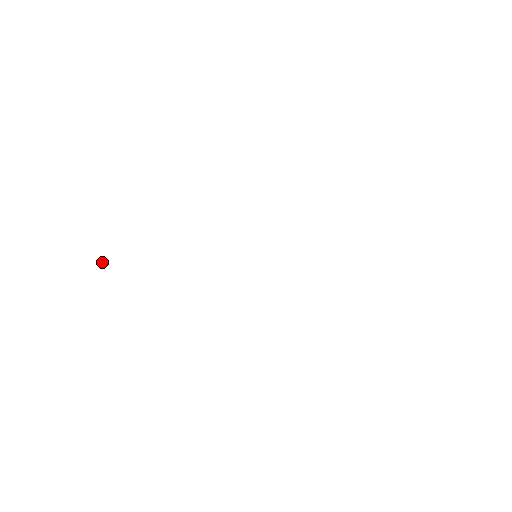
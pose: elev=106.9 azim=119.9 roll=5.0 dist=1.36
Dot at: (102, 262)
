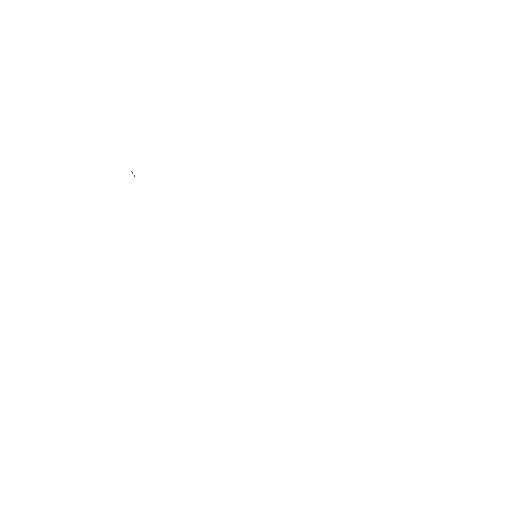
Dot at: (132, 172)
